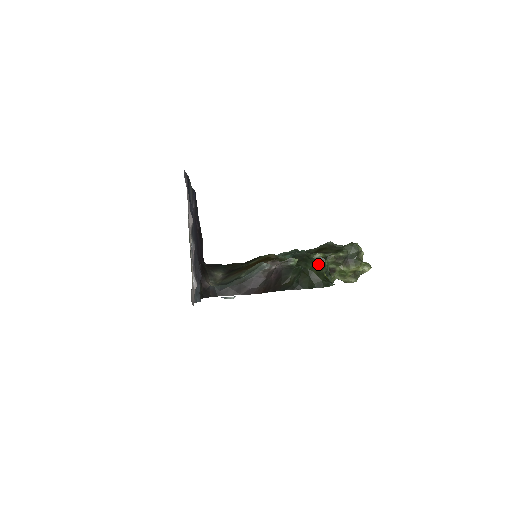
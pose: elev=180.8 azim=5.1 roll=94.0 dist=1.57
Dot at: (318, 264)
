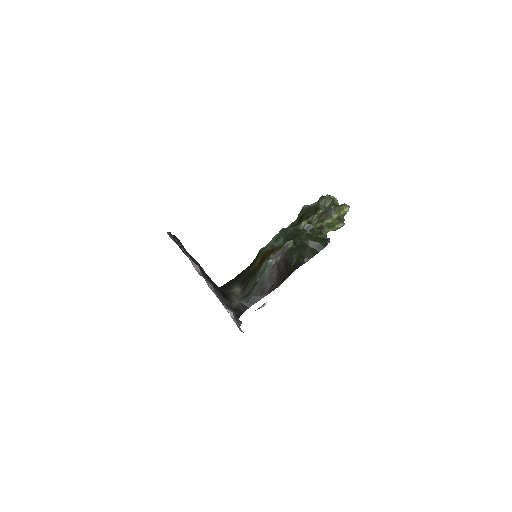
Dot at: (309, 232)
